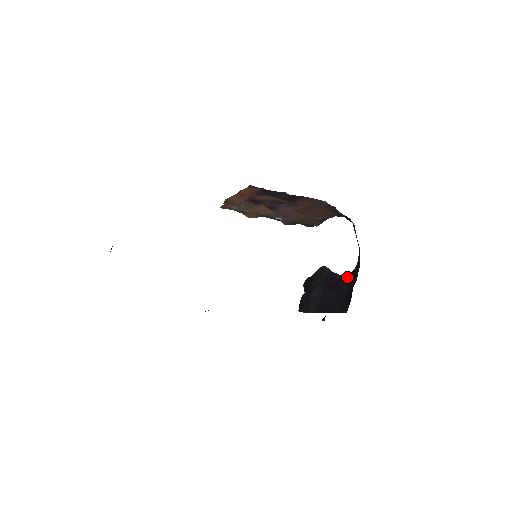
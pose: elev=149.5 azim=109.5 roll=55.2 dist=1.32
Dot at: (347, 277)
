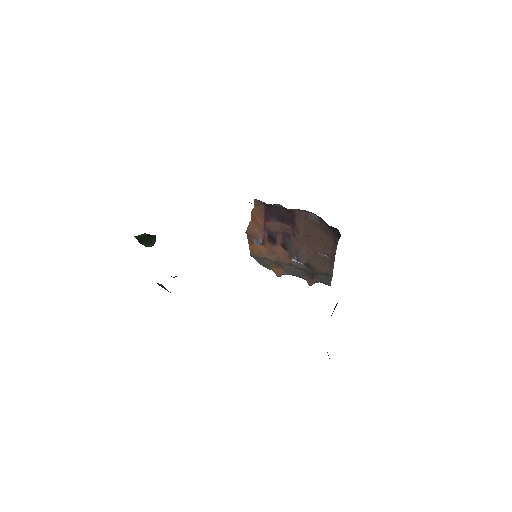
Dot at: occluded
